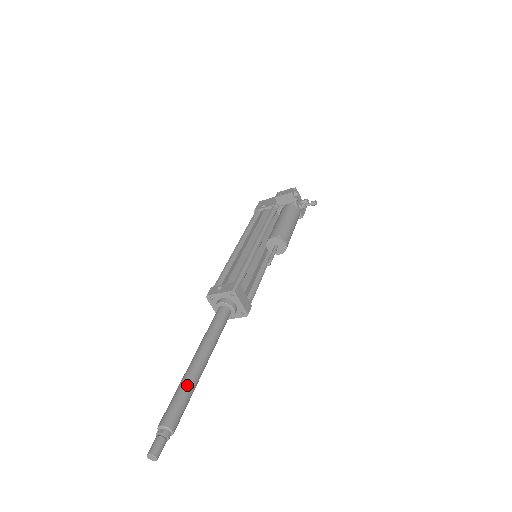
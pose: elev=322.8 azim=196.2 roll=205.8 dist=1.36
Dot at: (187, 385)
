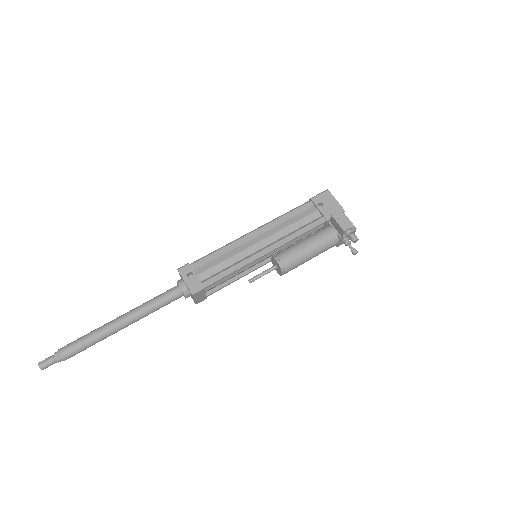
Dot at: (97, 338)
